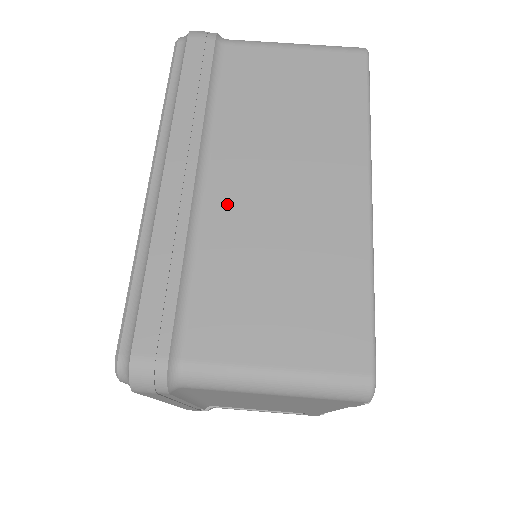
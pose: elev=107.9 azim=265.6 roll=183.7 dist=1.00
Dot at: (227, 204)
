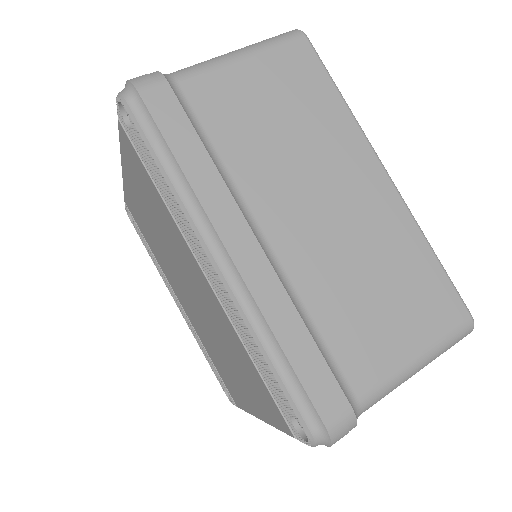
Dot at: (298, 251)
